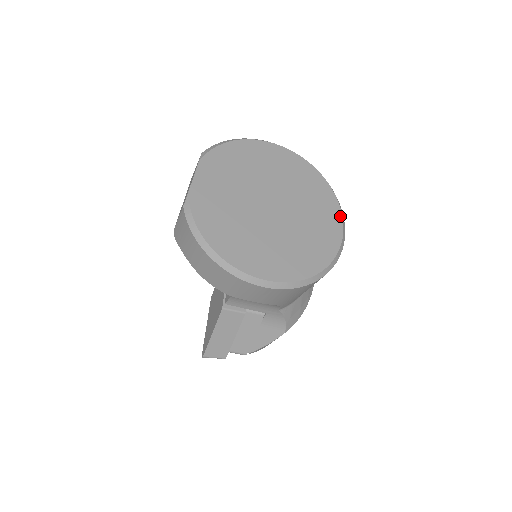
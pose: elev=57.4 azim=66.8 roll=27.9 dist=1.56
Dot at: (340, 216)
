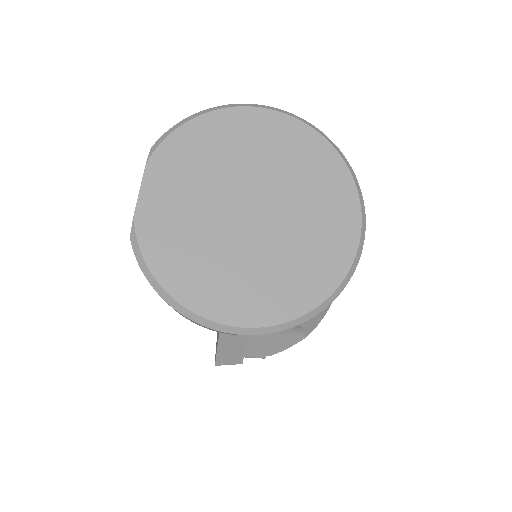
Dot at: (357, 205)
